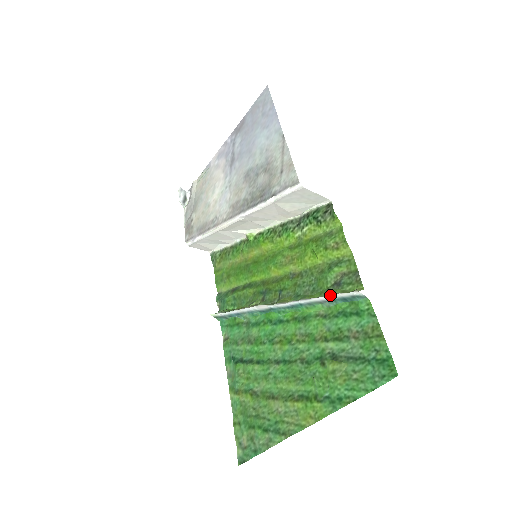
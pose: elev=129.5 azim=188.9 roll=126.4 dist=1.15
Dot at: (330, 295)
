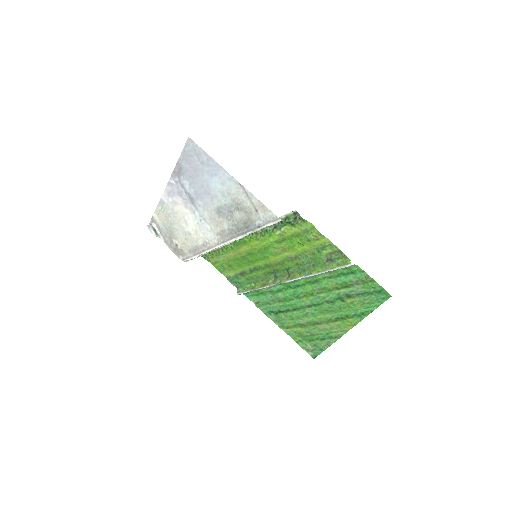
Dot at: (332, 270)
